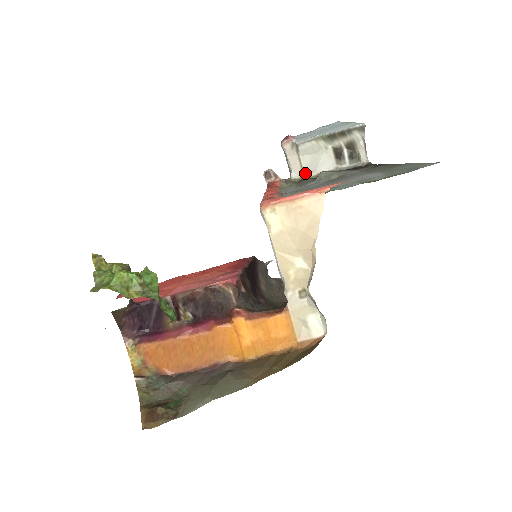
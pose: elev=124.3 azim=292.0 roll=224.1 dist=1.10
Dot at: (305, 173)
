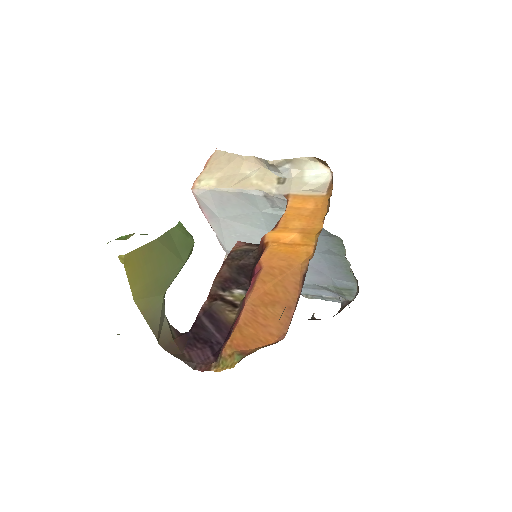
Dot at: occluded
